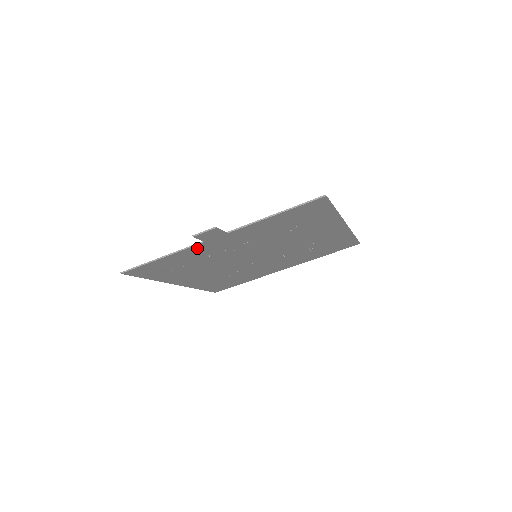
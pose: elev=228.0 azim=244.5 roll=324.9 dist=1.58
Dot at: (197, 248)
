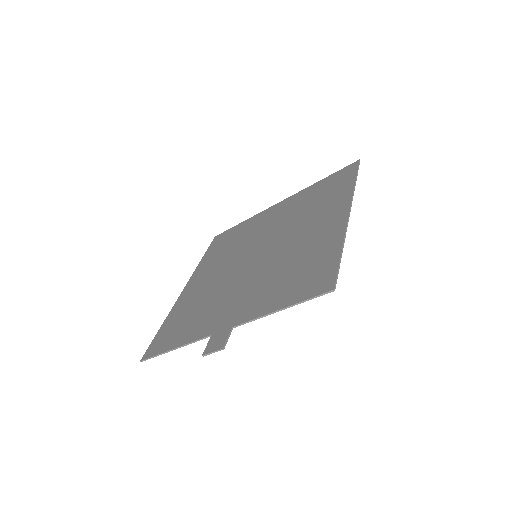
Dot at: (205, 331)
